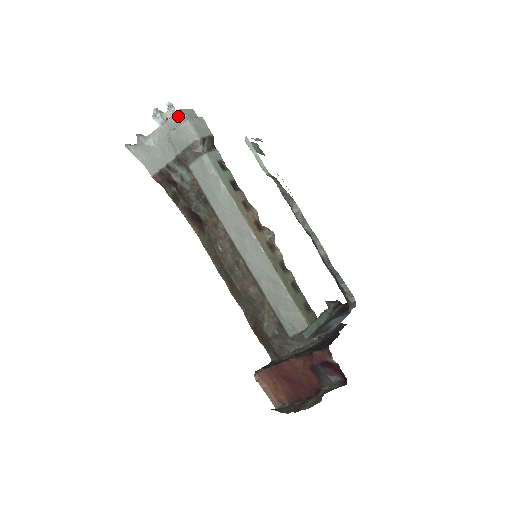
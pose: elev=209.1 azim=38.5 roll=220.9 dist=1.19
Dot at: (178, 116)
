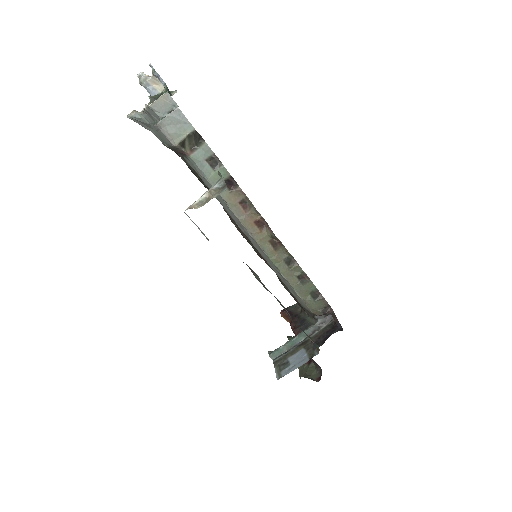
Dot at: (151, 111)
